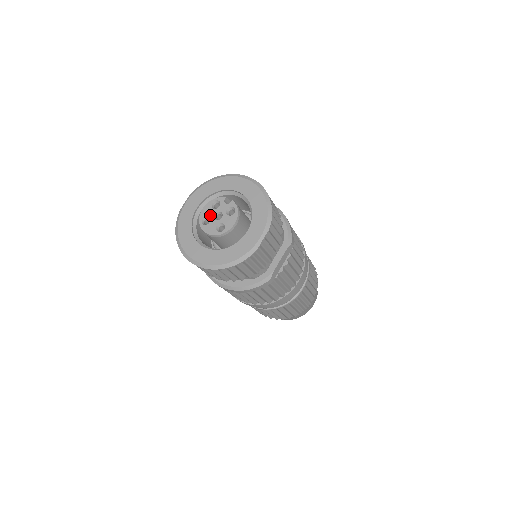
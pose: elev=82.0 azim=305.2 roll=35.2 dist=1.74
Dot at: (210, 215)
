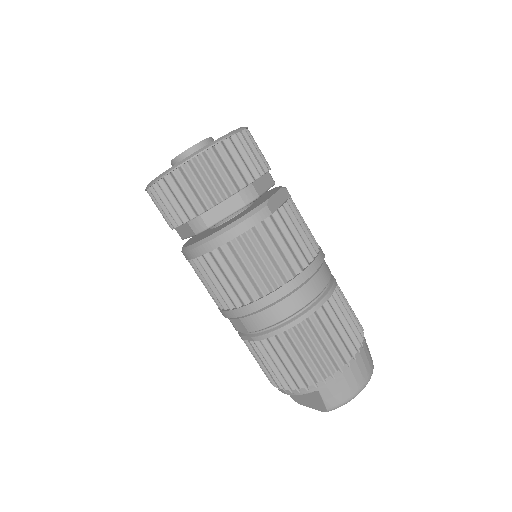
Dot at: occluded
